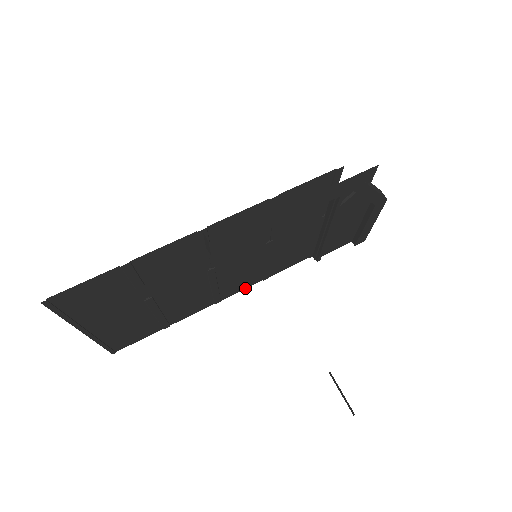
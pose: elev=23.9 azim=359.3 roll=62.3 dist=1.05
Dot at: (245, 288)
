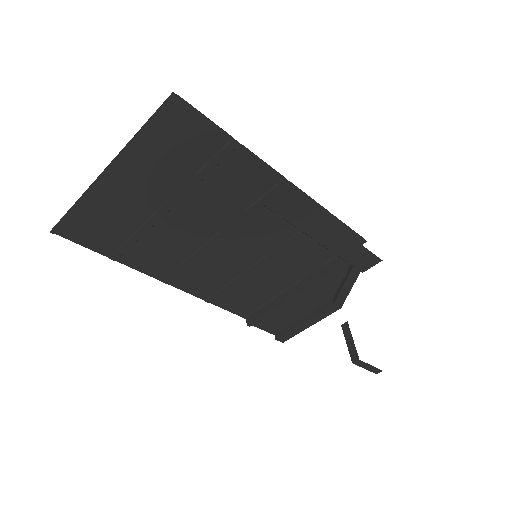
Dot at: (190, 293)
